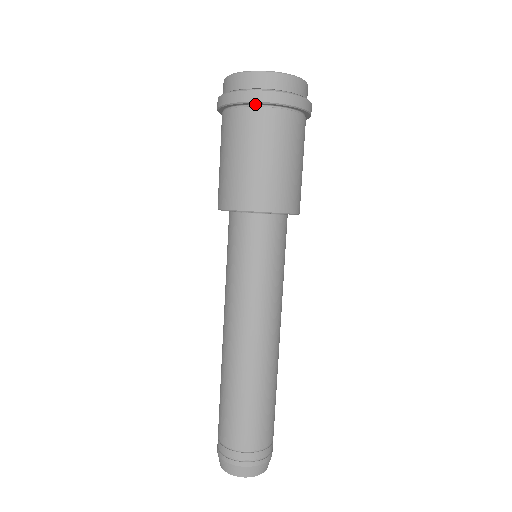
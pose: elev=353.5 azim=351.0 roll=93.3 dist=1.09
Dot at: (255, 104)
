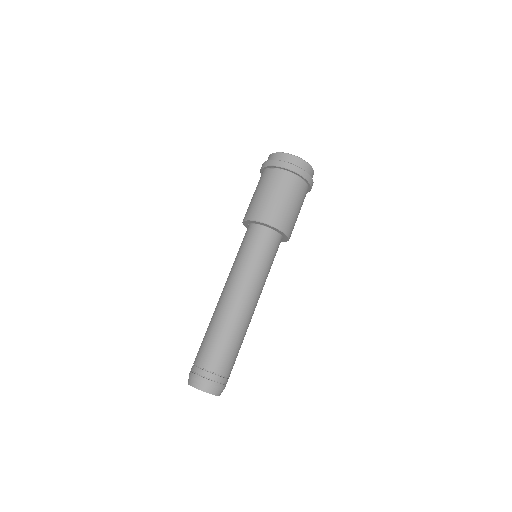
Dot at: (301, 178)
